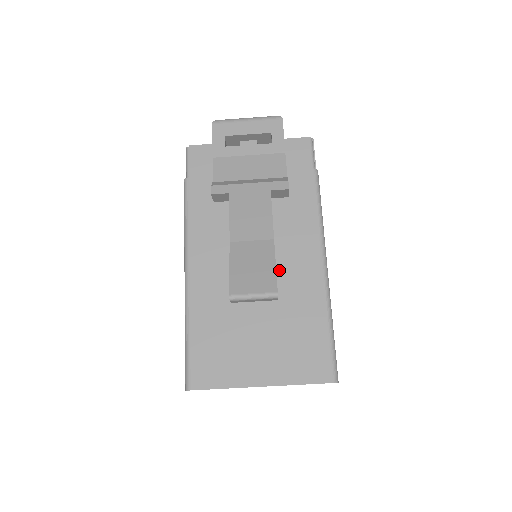
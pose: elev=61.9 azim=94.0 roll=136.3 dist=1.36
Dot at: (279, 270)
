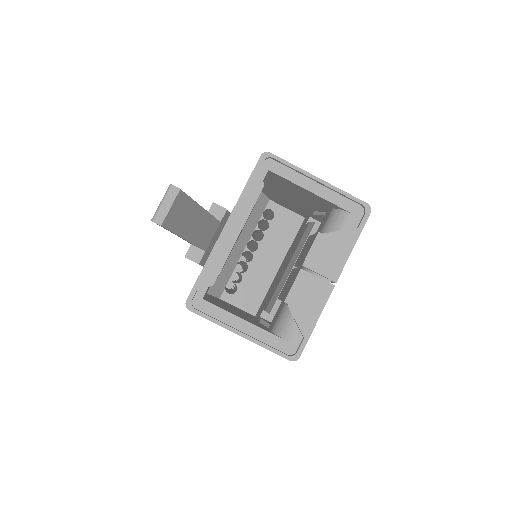
Dot at: occluded
